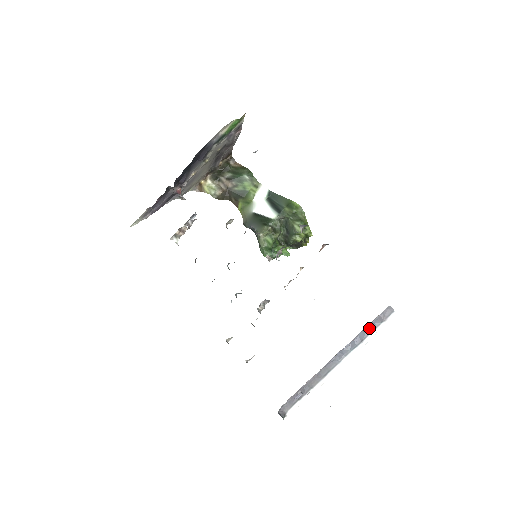
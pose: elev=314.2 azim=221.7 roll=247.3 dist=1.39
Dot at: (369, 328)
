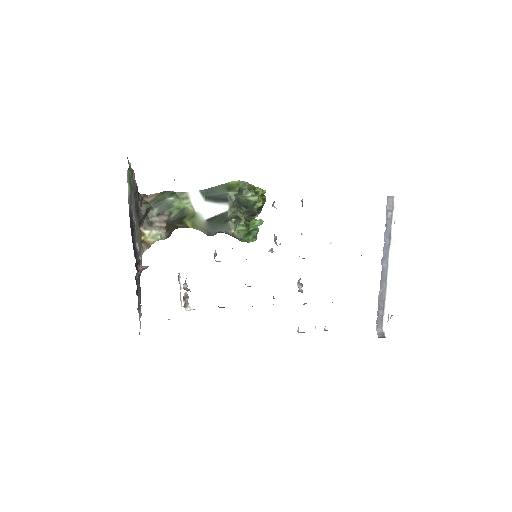
Dot at: (387, 225)
